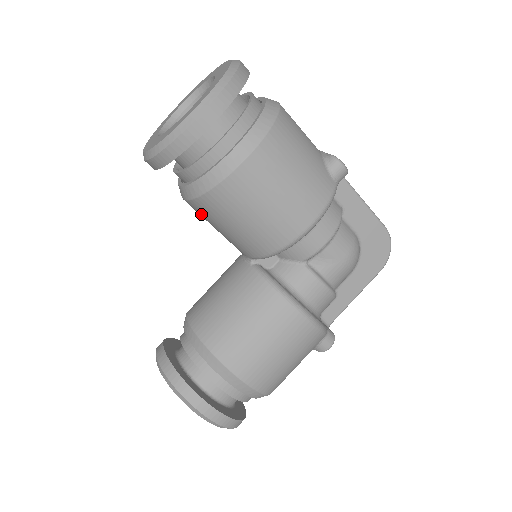
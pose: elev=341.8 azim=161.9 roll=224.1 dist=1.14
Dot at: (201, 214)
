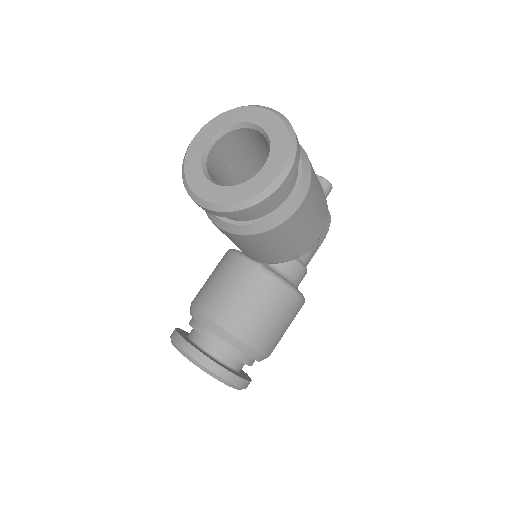
Dot at: (237, 240)
